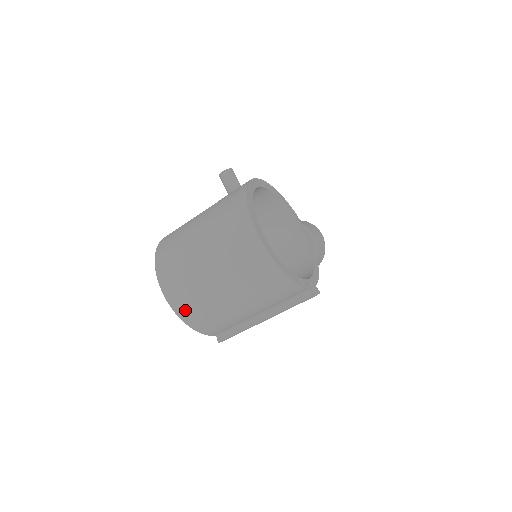
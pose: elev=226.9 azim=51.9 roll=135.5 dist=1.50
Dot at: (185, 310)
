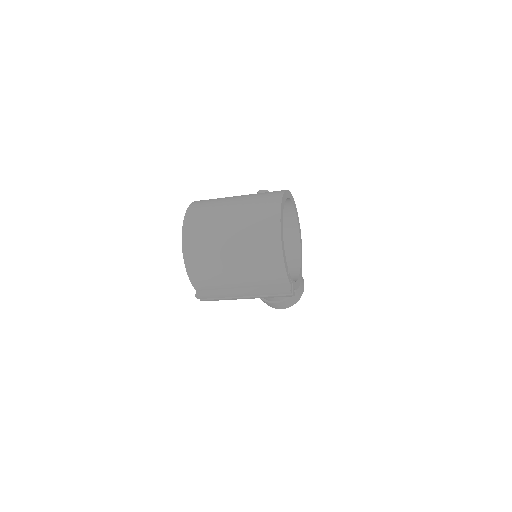
Dot at: (191, 250)
